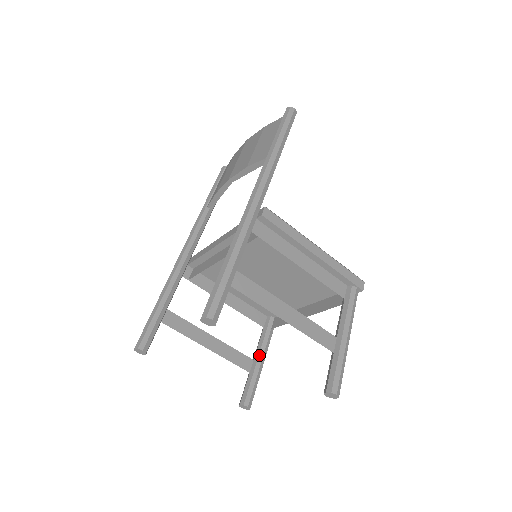
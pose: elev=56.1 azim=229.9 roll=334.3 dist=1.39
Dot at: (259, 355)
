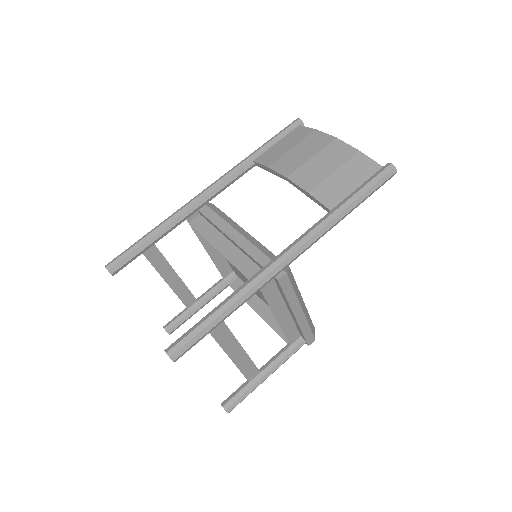
Dot at: (204, 300)
